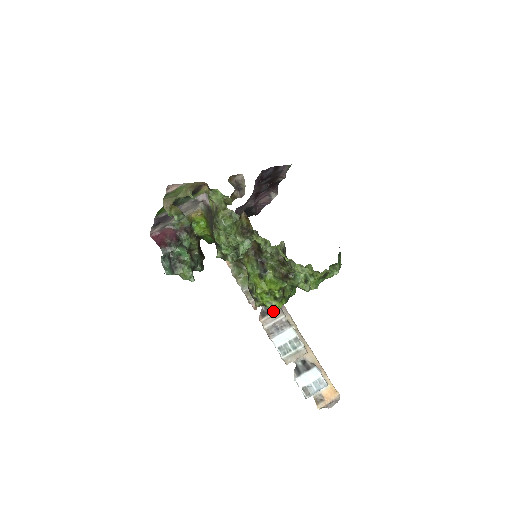
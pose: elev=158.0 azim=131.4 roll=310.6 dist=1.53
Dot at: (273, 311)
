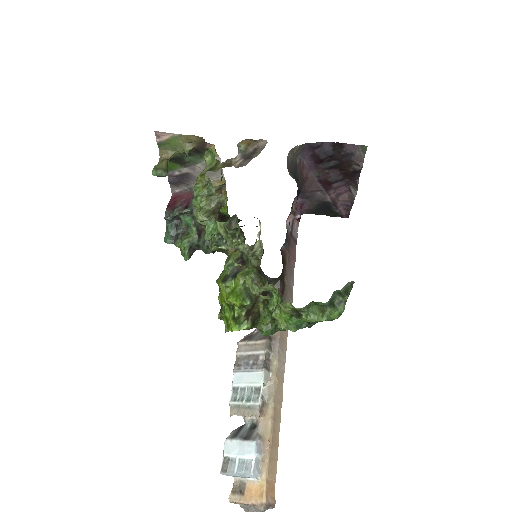
Dot at: (257, 339)
